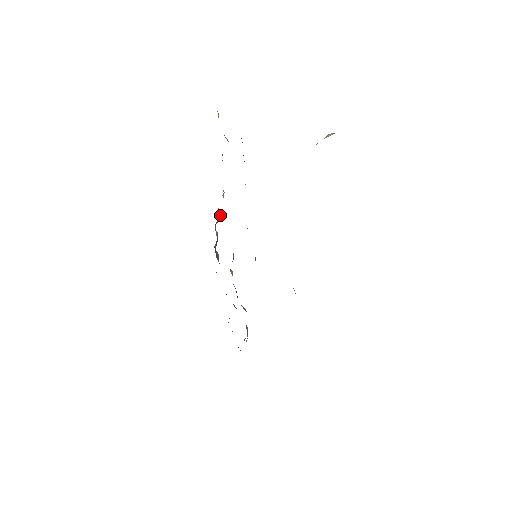
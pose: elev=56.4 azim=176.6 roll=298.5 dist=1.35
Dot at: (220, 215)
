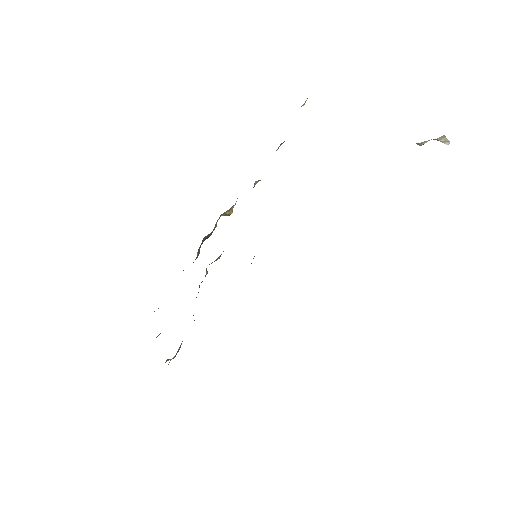
Dot at: occluded
